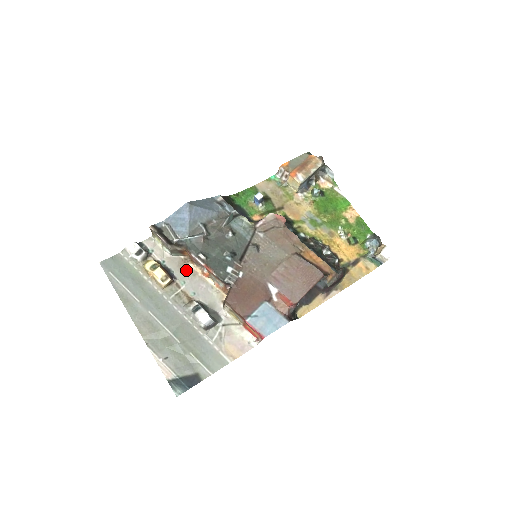
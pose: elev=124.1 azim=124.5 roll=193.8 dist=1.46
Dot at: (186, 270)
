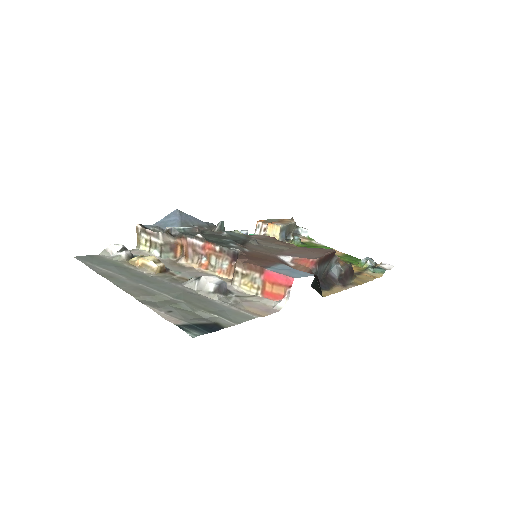
Dot at: (179, 267)
